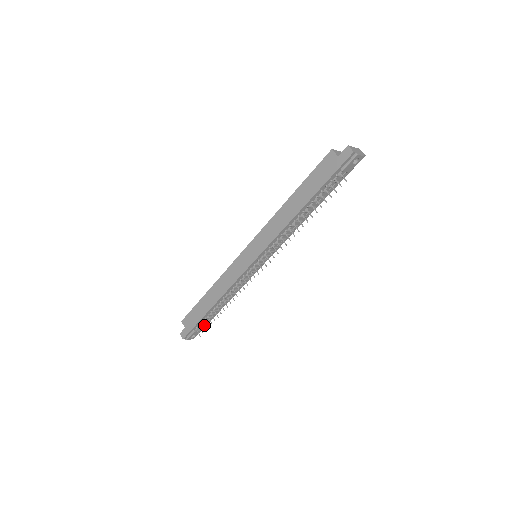
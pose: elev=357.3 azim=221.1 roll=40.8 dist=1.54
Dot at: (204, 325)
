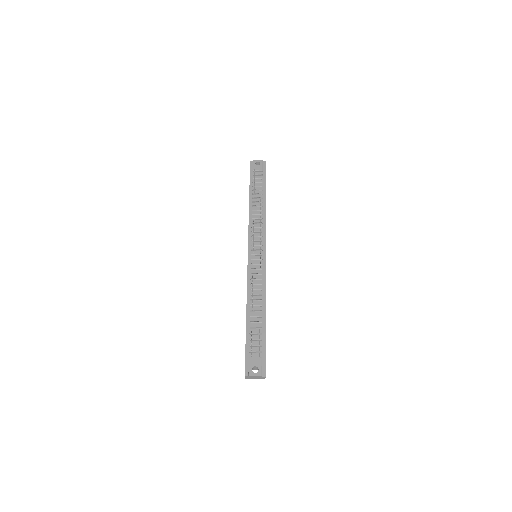
Dot at: (261, 351)
